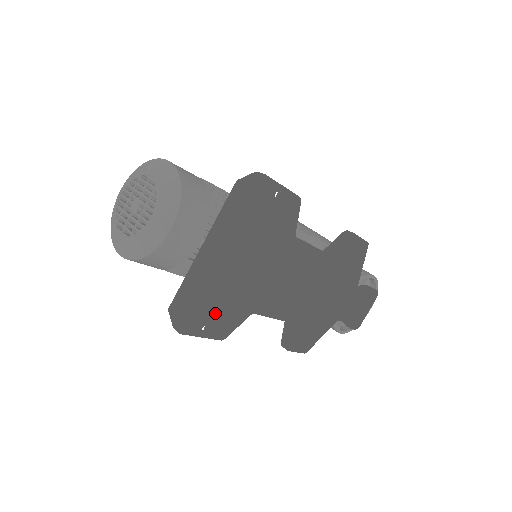
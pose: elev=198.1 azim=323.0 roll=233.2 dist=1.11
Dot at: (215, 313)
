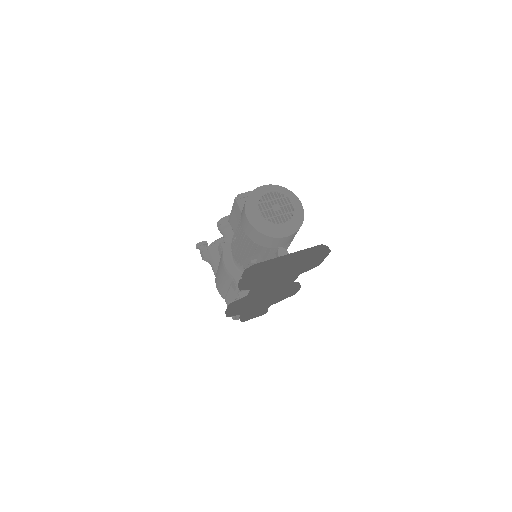
Dot at: (257, 280)
